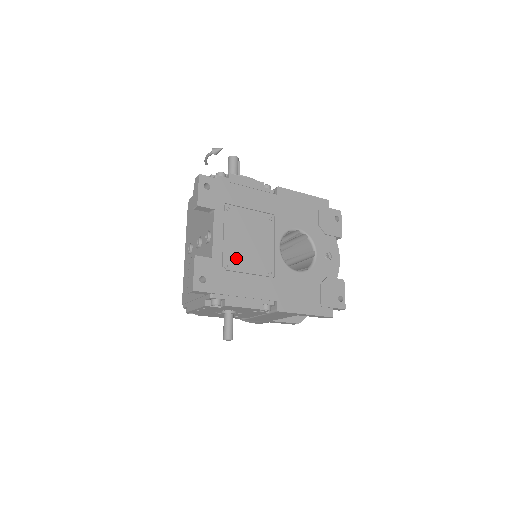
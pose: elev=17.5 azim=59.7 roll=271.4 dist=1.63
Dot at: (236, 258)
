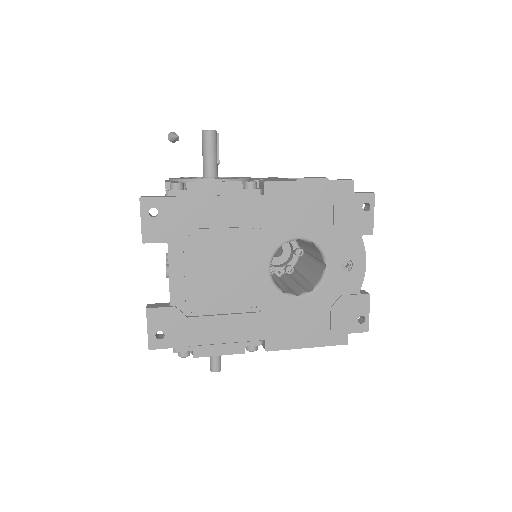
Dot at: (204, 299)
